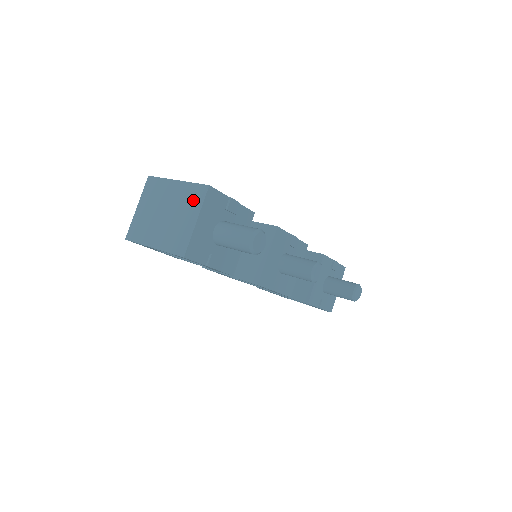
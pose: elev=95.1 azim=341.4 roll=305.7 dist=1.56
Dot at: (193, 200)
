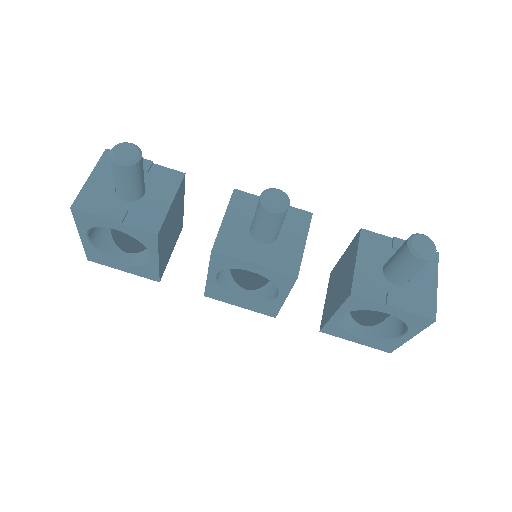
Dot at: occluded
